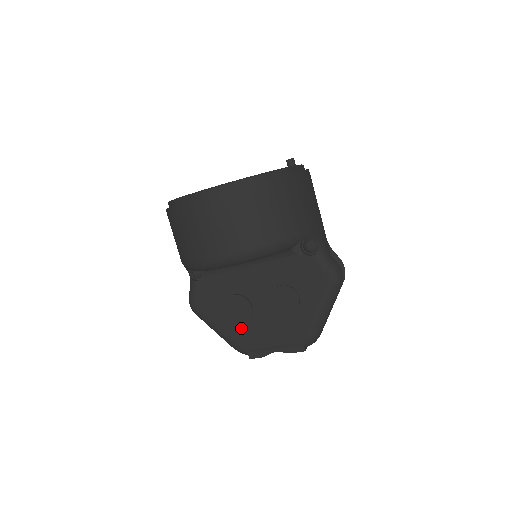
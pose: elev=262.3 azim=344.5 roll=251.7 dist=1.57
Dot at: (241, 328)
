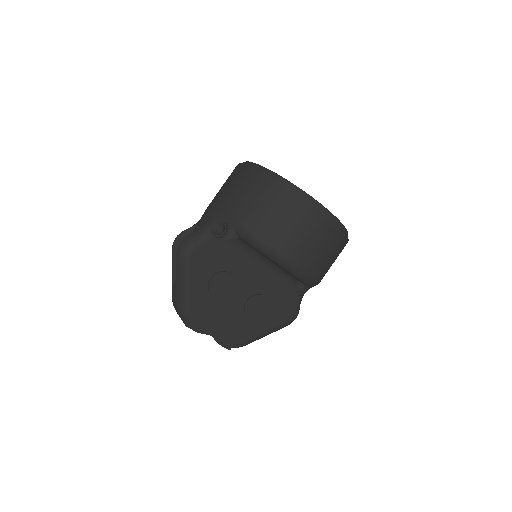
Dot at: (207, 300)
